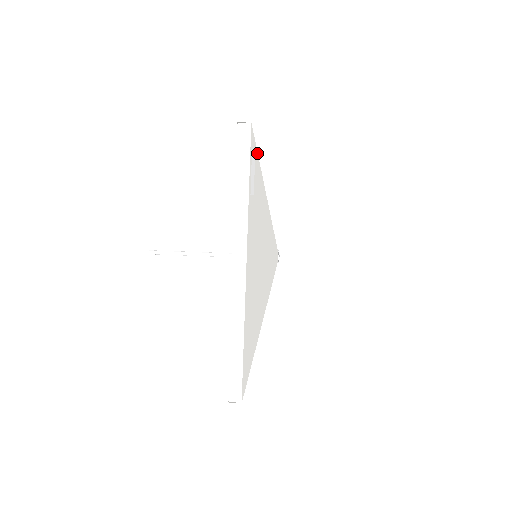
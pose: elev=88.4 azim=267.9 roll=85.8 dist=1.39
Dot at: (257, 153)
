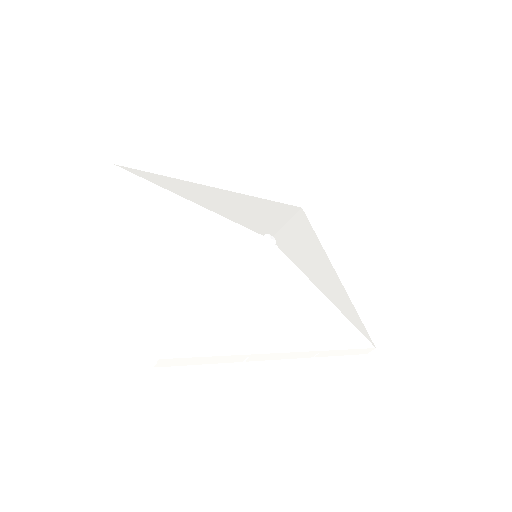
Dot at: (185, 332)
